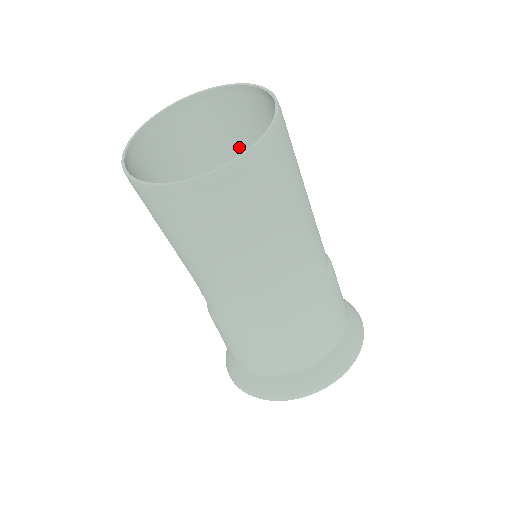
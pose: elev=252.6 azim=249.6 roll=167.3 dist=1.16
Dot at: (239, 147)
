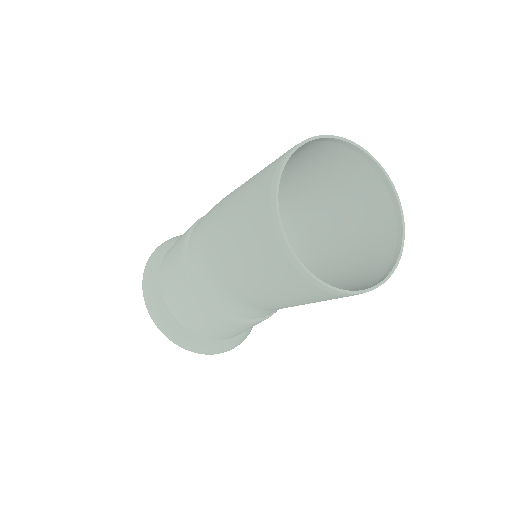
Dot at: (334, 190)
